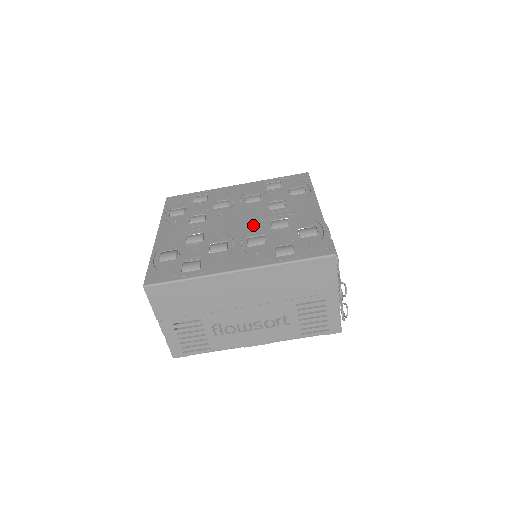
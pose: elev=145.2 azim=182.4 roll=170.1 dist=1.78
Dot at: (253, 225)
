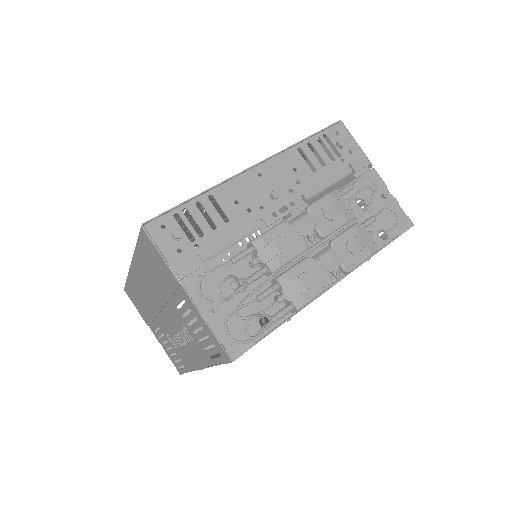
Dot at: occluded
